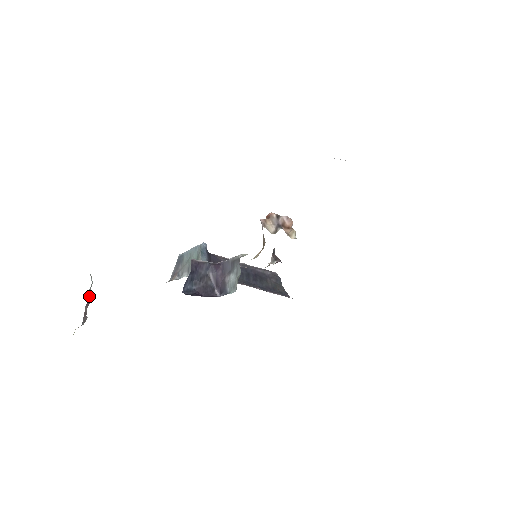
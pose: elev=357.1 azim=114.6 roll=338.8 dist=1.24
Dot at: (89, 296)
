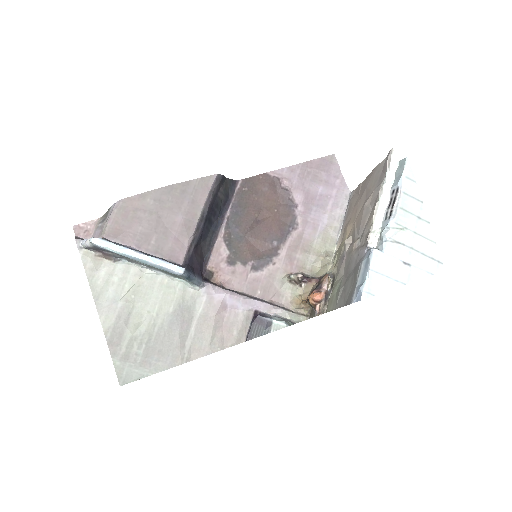
Dot at: occluded
